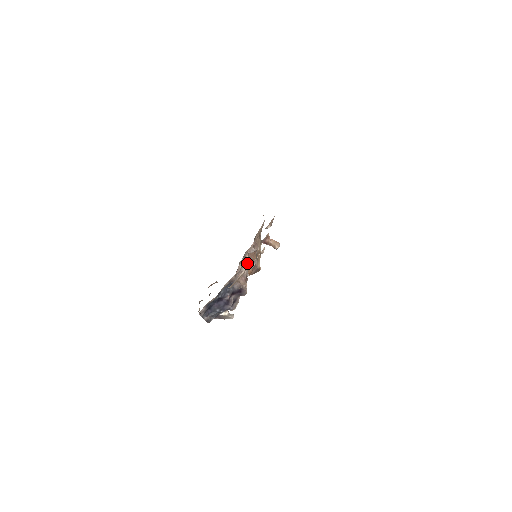
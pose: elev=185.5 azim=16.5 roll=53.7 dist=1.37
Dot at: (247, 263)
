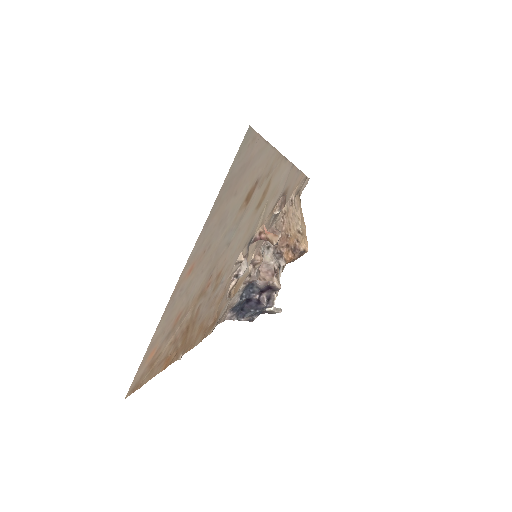
Dot at: (259, 261)
